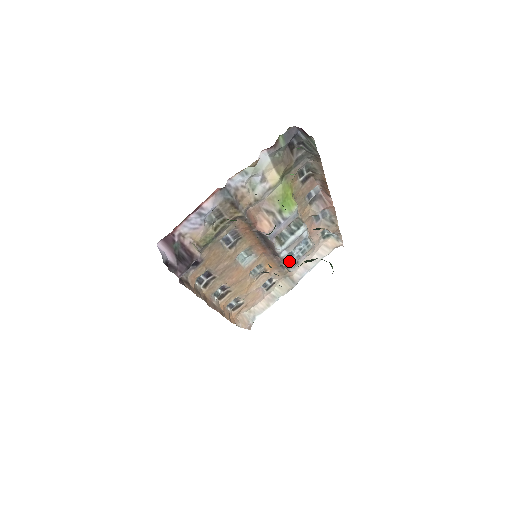
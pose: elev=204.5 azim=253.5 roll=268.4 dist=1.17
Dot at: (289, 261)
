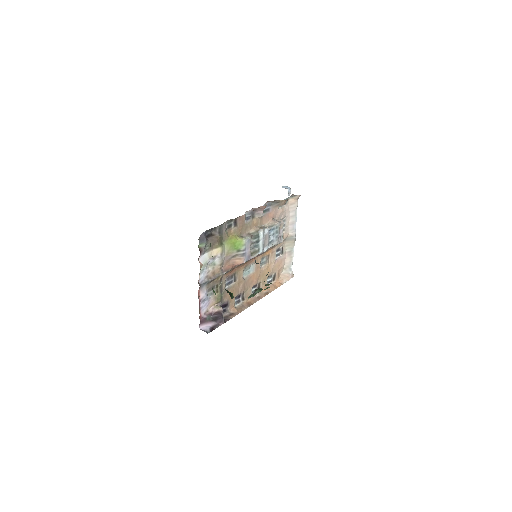
Dot at: (274, 244)
